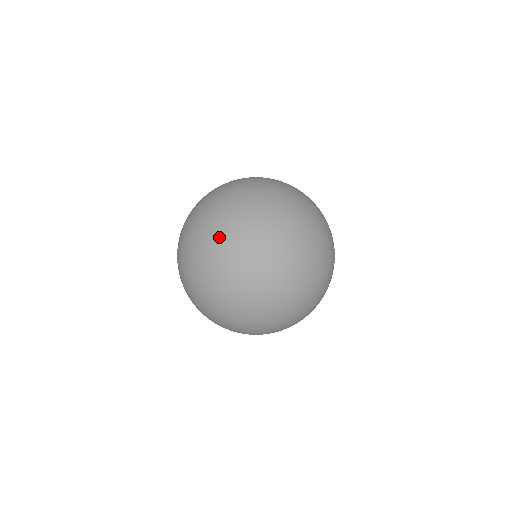
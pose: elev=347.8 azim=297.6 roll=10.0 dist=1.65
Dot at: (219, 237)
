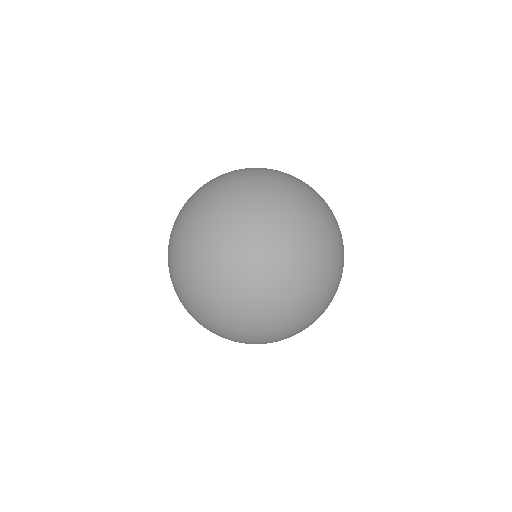
Dot at: (203, 188)
